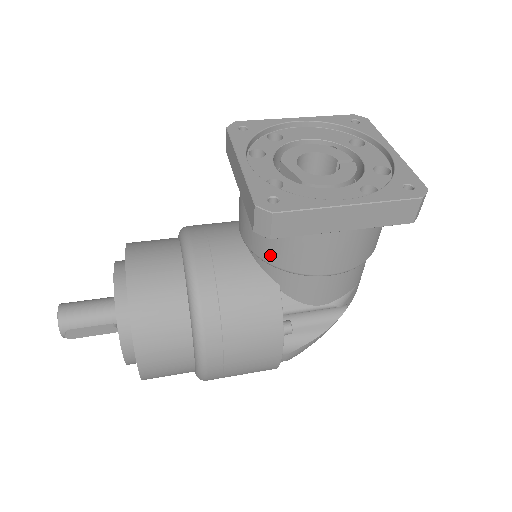
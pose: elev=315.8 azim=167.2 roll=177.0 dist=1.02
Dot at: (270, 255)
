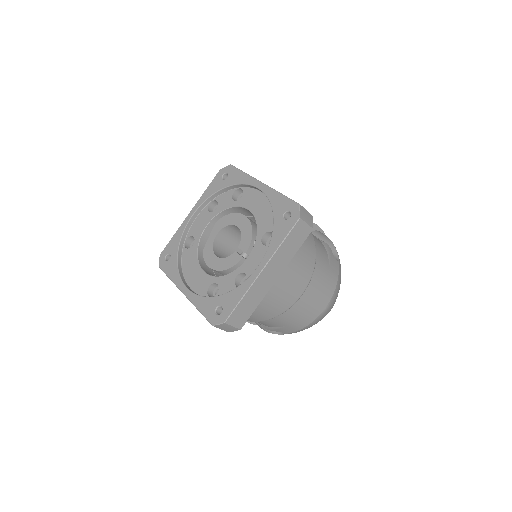
Dot at: occluded
